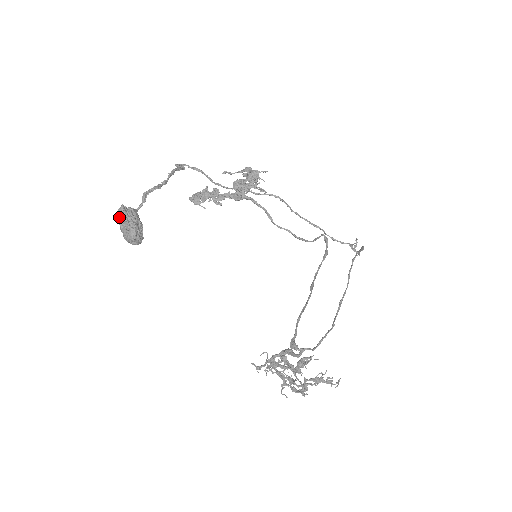
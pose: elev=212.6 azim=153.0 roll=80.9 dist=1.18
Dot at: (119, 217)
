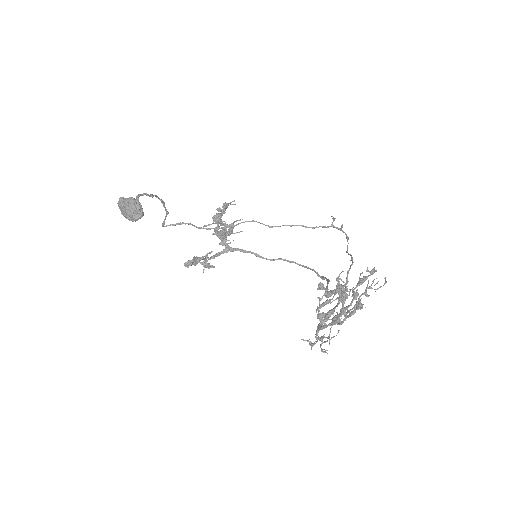
Dot at: (119, 204)
